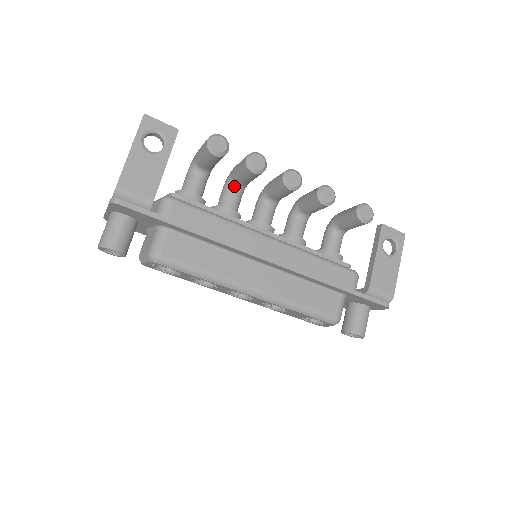
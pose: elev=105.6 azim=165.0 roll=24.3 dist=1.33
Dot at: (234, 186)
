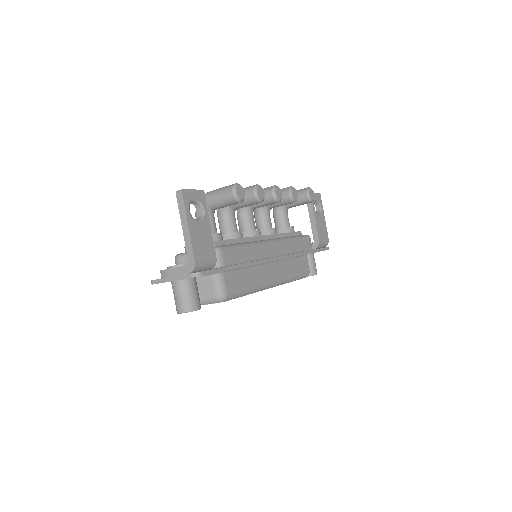
Dot at: (232, 212)
